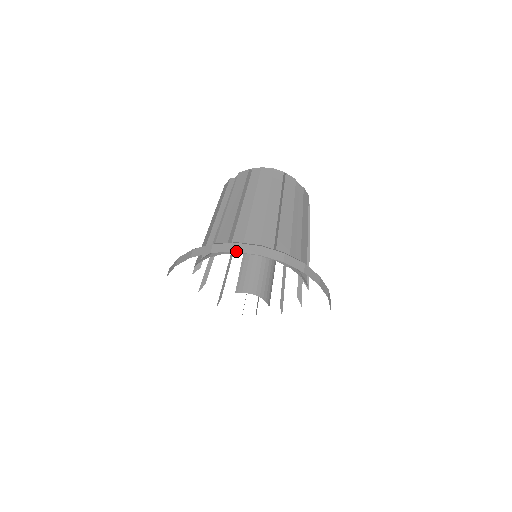
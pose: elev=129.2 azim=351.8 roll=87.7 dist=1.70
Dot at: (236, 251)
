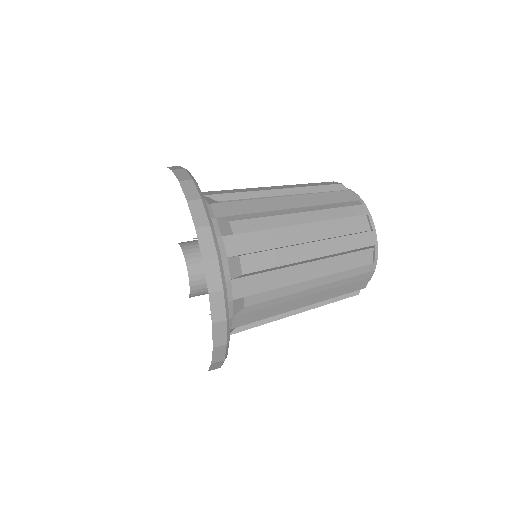
Dot at: occluded
